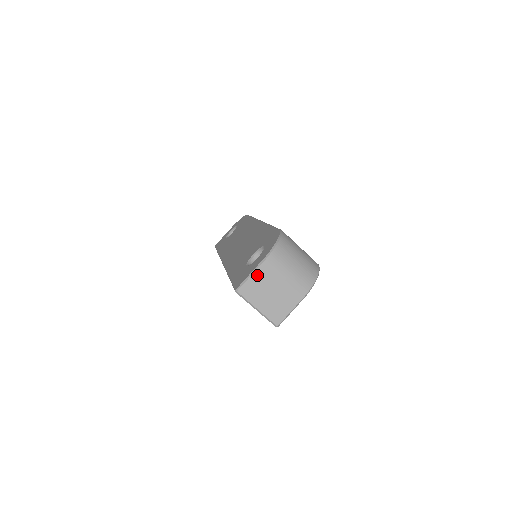
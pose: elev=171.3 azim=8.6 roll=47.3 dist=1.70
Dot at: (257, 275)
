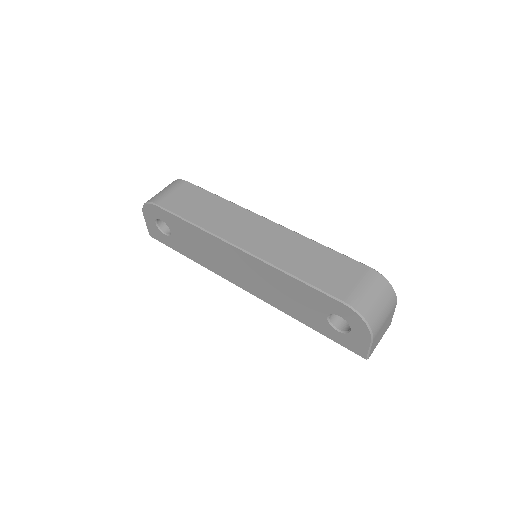
Dot at: (373, 345)
